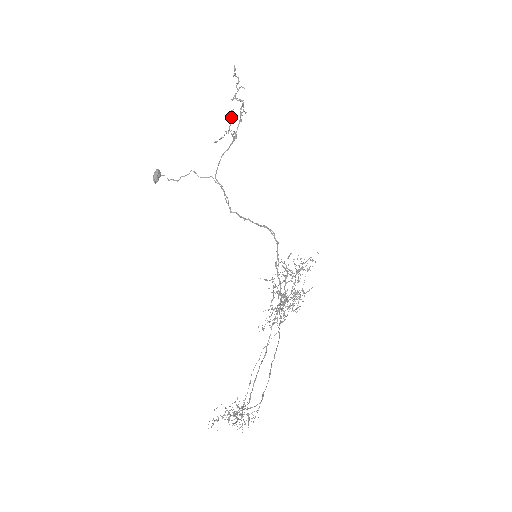
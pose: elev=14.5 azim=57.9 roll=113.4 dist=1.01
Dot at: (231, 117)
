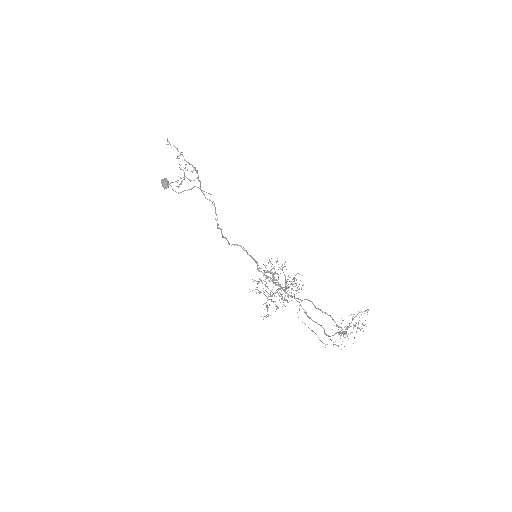
Dot at: occluded
